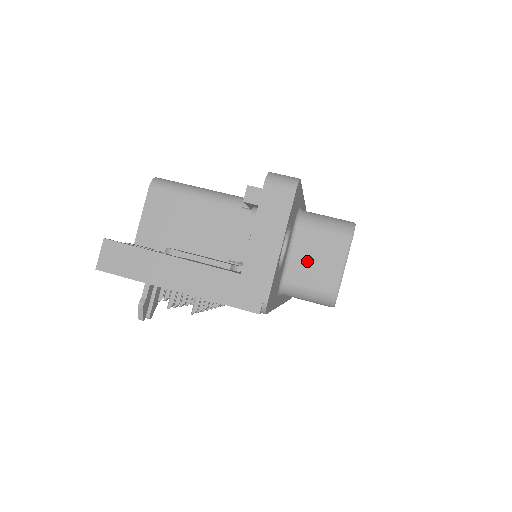
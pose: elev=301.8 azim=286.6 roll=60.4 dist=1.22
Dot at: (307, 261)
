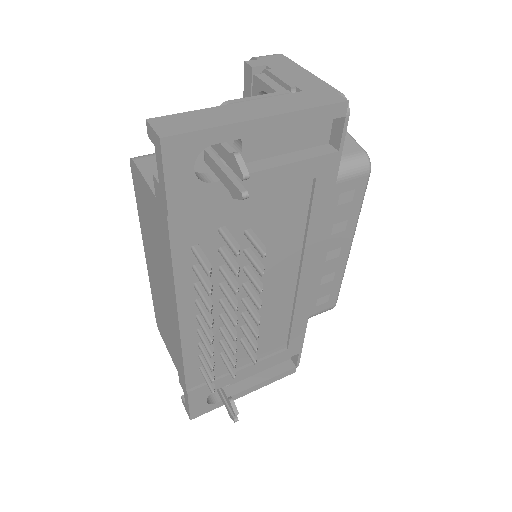
Dot at: occluded
